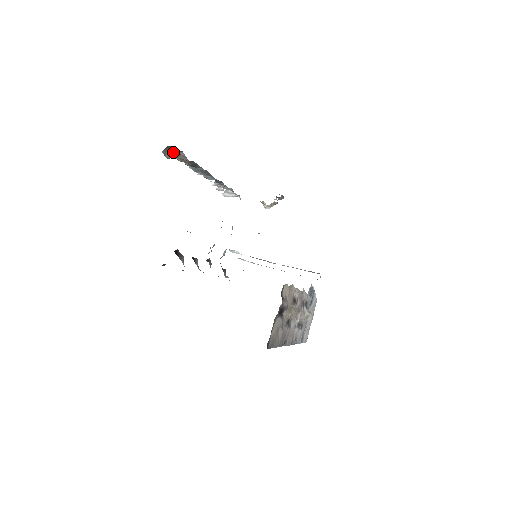
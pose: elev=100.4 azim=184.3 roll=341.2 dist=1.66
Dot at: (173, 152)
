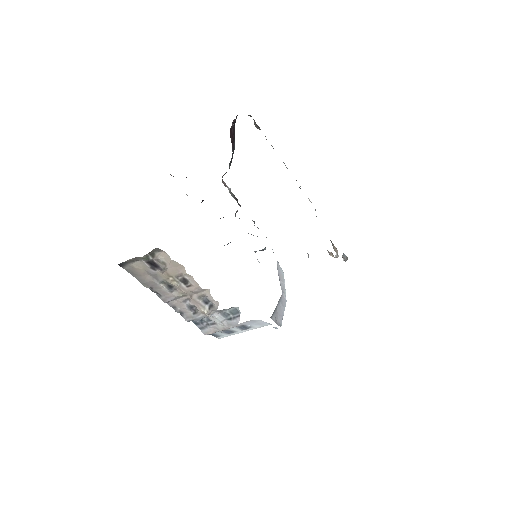
Dot at: occluded
